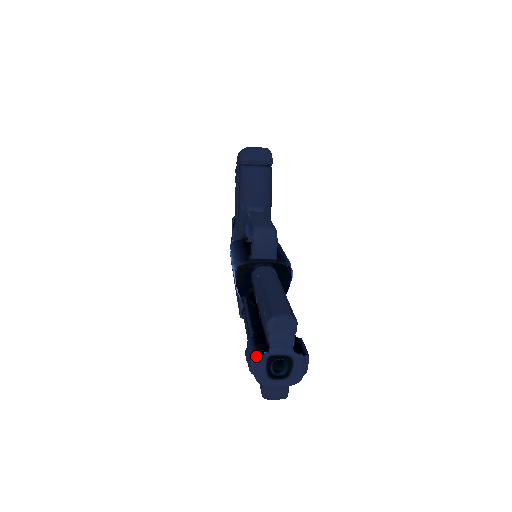
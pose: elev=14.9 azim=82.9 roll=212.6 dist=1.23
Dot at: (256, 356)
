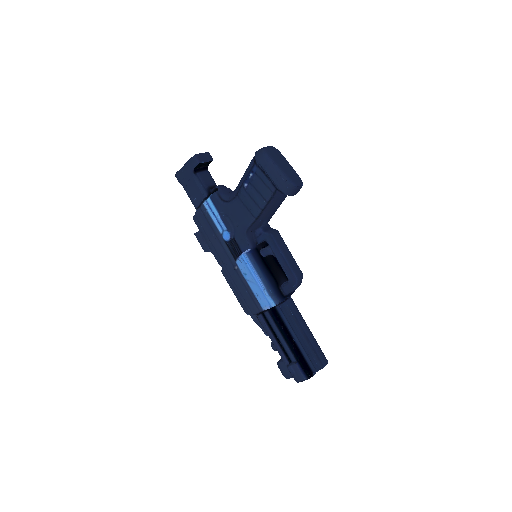
Dot at: (307, 379)
